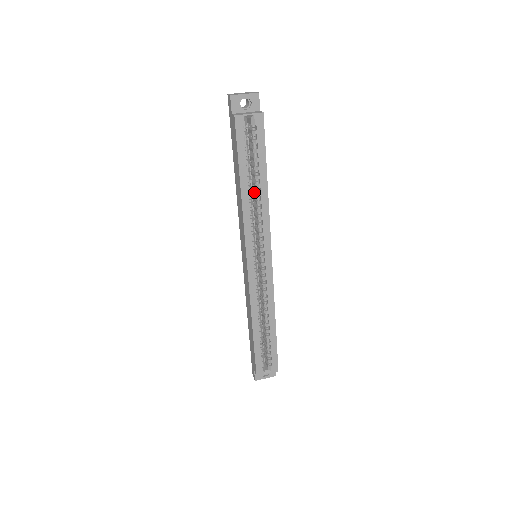
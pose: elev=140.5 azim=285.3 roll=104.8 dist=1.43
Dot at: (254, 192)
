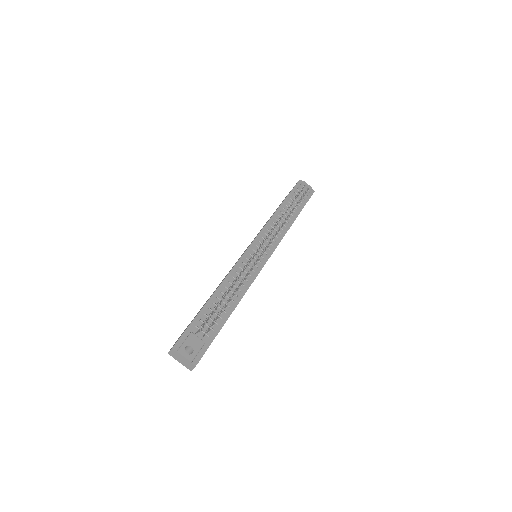
Dot at: occluded
